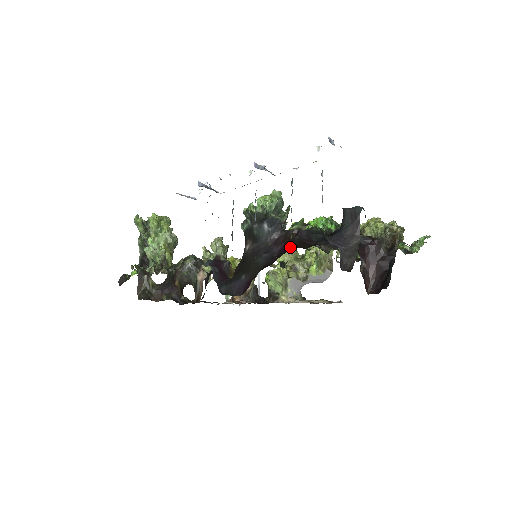
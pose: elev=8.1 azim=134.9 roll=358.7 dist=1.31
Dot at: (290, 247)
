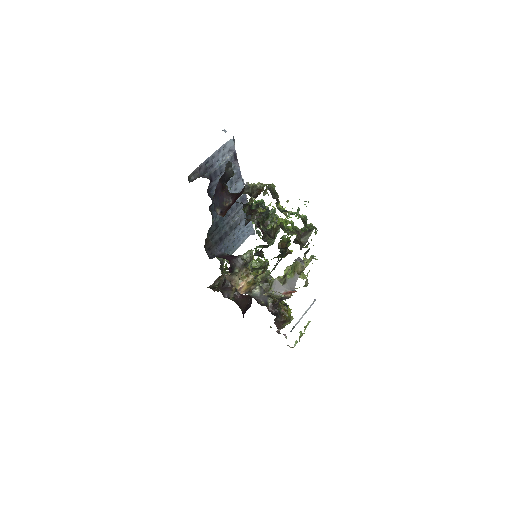
Dot at: occluded
